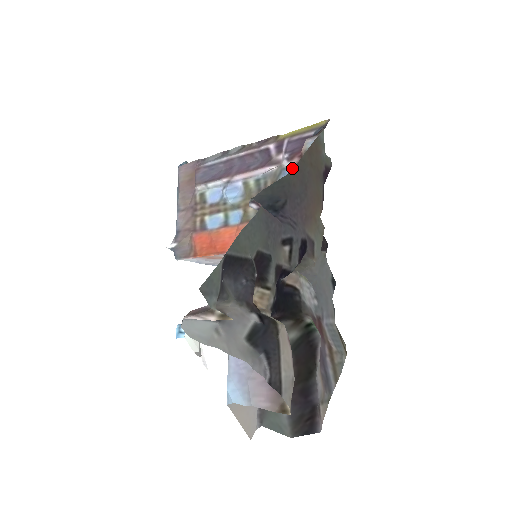
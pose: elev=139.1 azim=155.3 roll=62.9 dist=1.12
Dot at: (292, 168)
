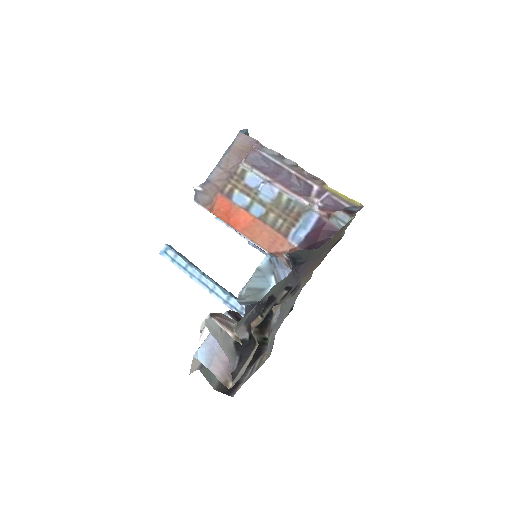
Dot at: (318, 215)
